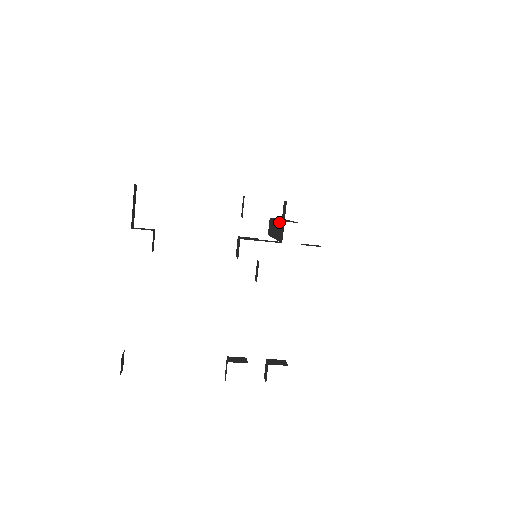
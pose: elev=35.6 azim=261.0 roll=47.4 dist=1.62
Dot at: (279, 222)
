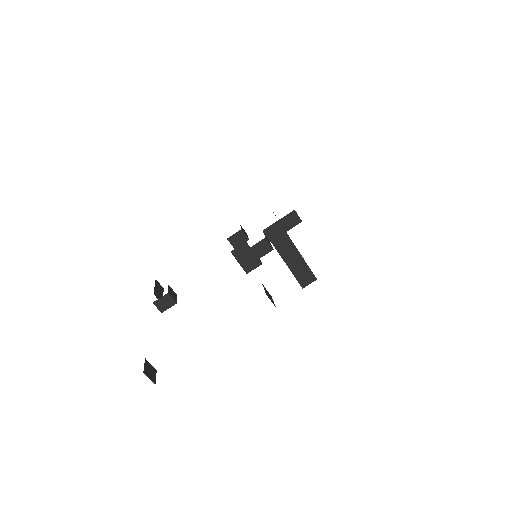
Dot at: occluded
